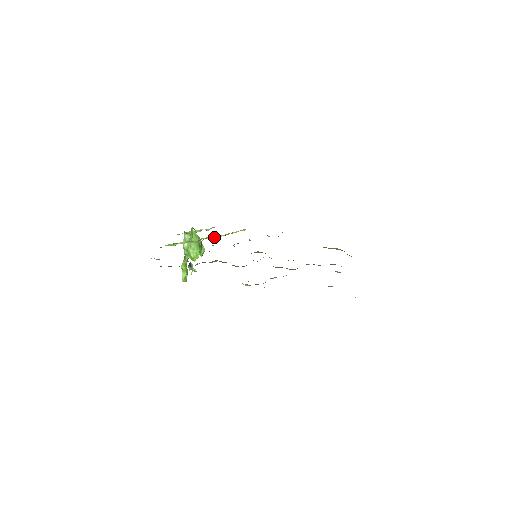
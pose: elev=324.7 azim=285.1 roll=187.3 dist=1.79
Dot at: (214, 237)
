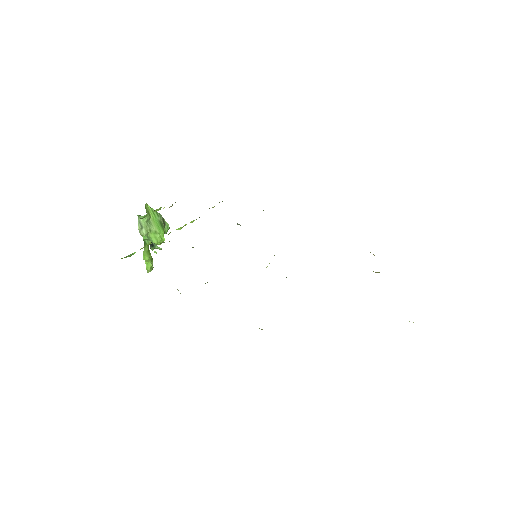
Dot at: (185, 224)
